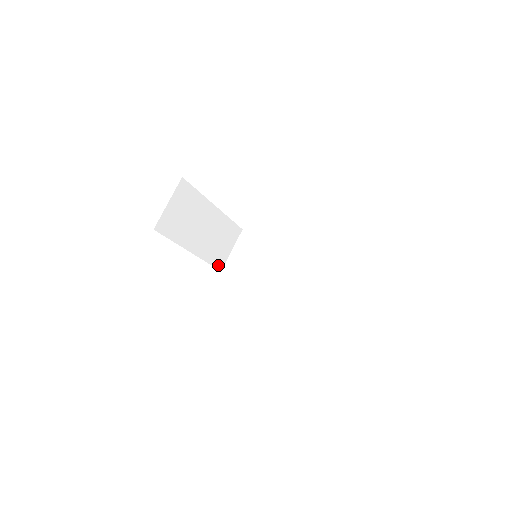
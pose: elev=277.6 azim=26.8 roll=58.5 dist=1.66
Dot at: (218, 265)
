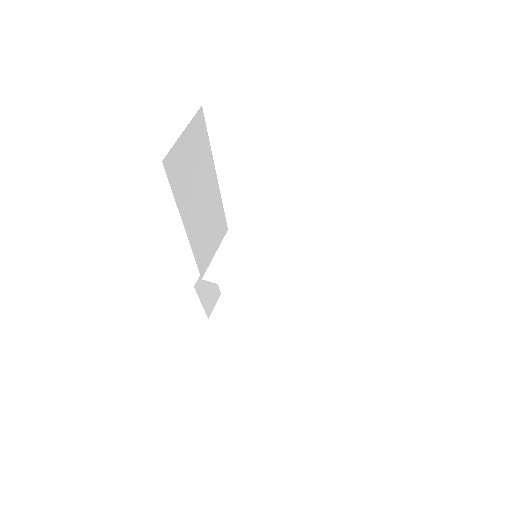
Dot at: (201, 268)
